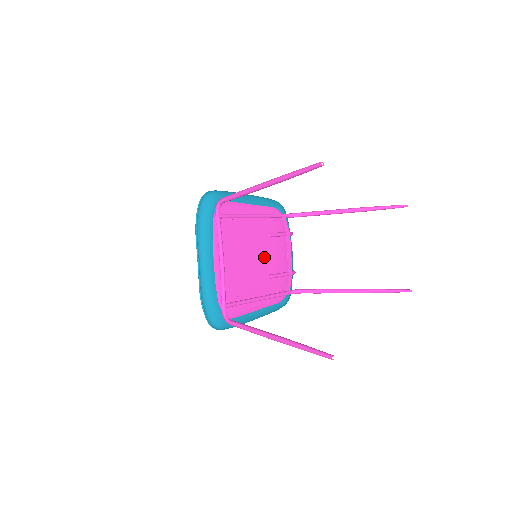
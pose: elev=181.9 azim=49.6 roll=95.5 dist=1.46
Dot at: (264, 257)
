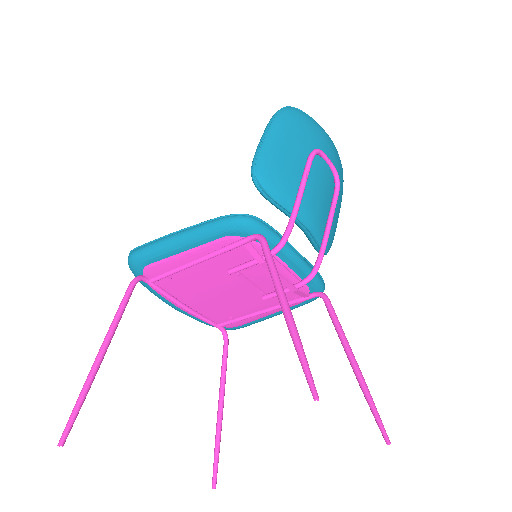
Dot at: (242, 285)
